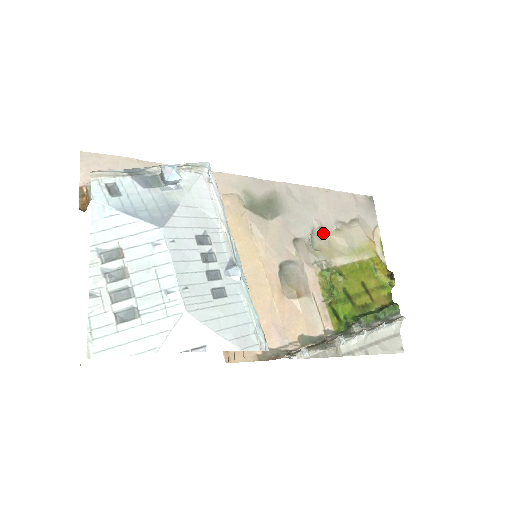
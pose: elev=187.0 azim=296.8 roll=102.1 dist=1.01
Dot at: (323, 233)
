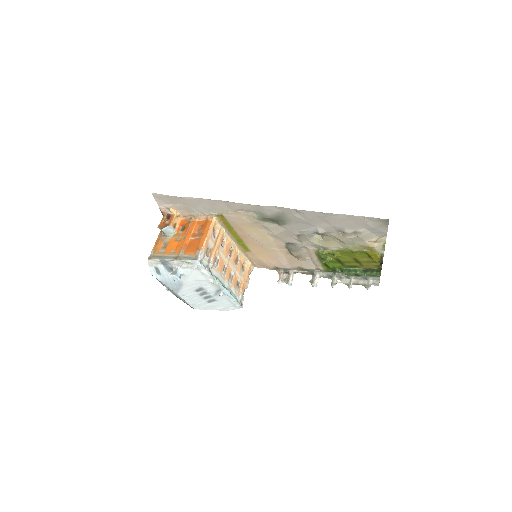
Dot at: (325, 234)
